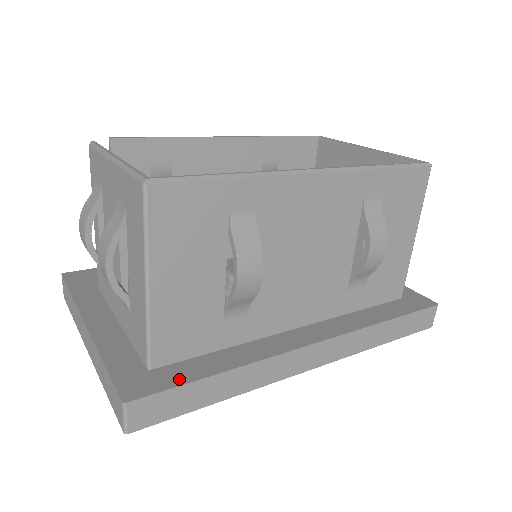
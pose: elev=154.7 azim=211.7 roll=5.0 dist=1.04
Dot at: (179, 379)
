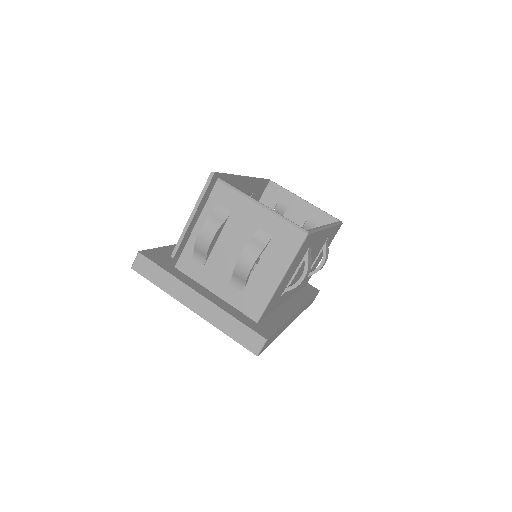
Dot at: (273, 328)
